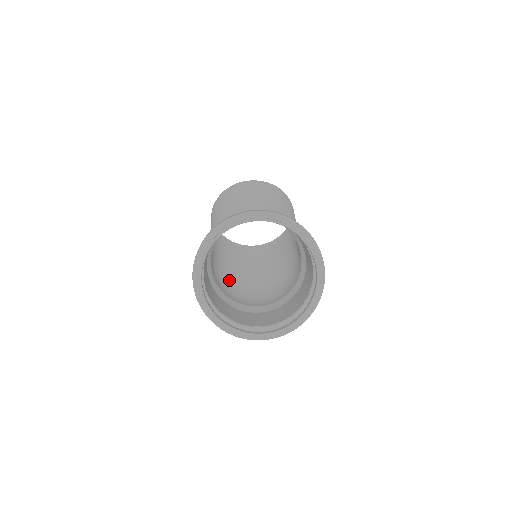
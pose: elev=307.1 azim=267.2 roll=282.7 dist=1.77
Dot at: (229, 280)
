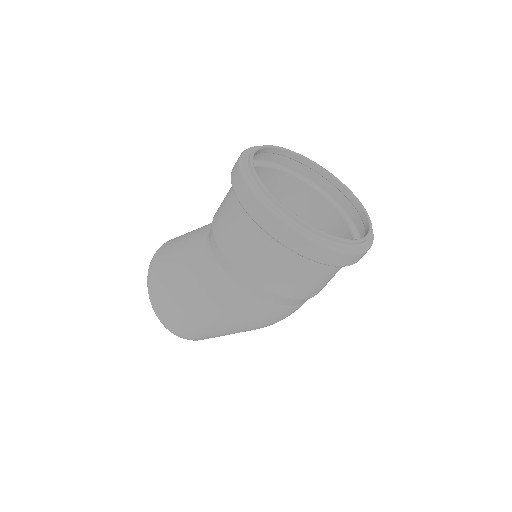
Dot at: occluded
